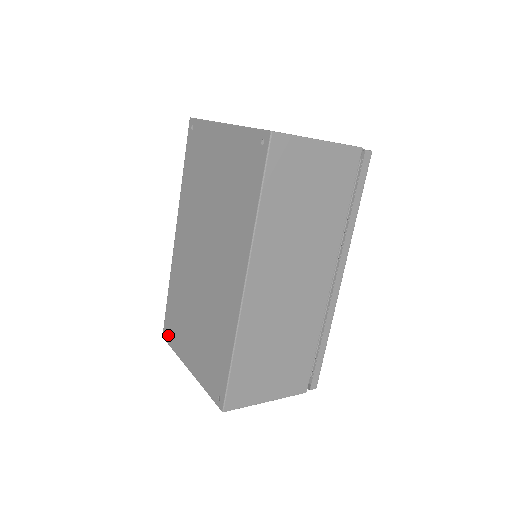
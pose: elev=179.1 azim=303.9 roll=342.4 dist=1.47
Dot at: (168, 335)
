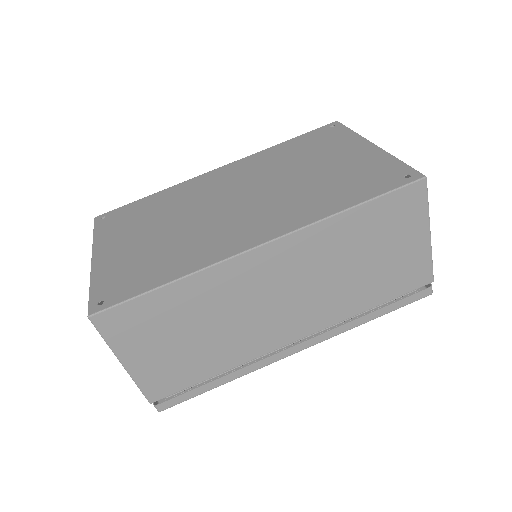
Dot at: (105, 220)
